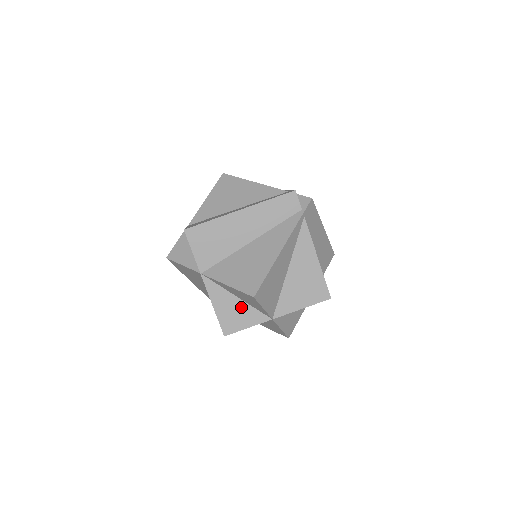
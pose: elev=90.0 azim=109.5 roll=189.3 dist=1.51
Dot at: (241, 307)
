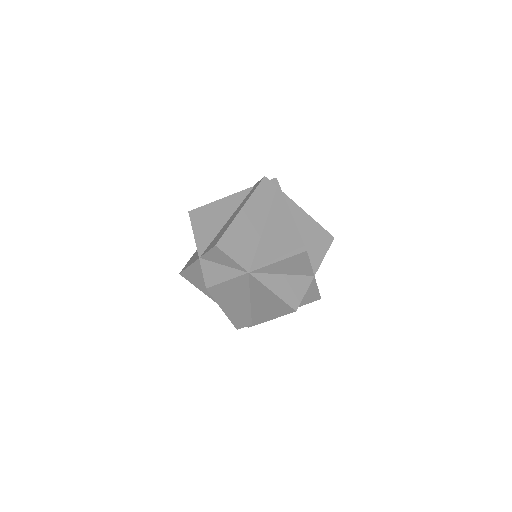
Dot at: (291, 281)
